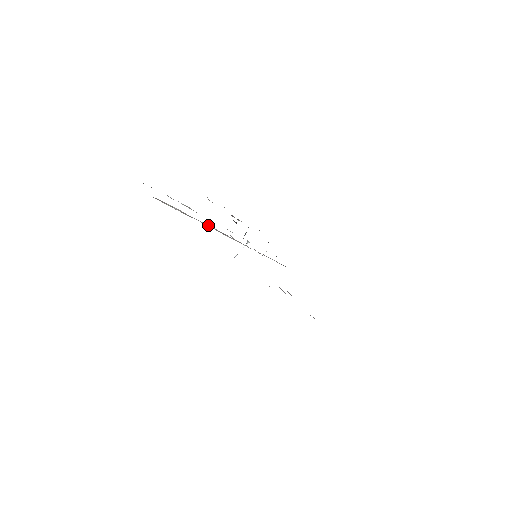
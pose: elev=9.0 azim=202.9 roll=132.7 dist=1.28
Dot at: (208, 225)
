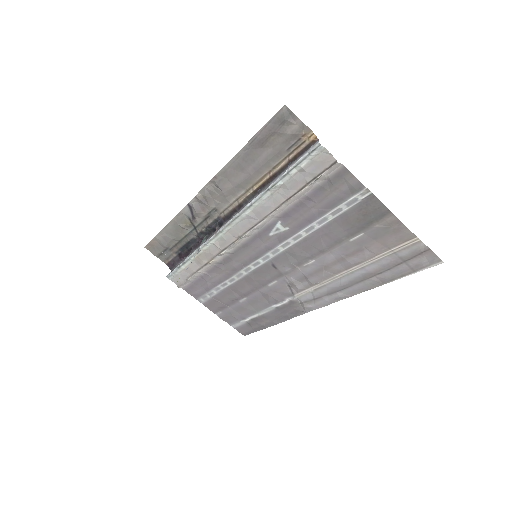
Dot at: (280, 211)
